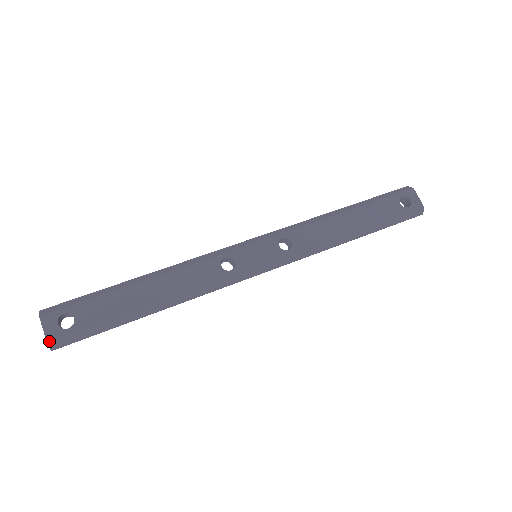
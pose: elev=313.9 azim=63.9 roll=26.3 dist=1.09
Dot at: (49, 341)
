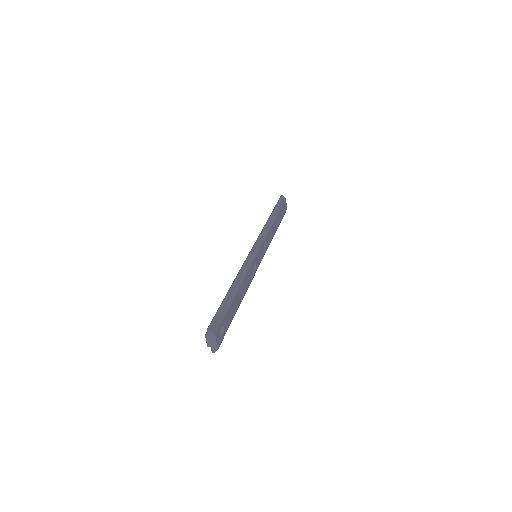
Dot at: (218, 348)
